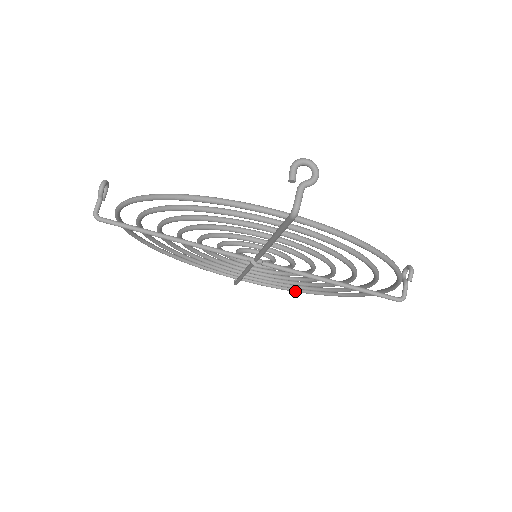
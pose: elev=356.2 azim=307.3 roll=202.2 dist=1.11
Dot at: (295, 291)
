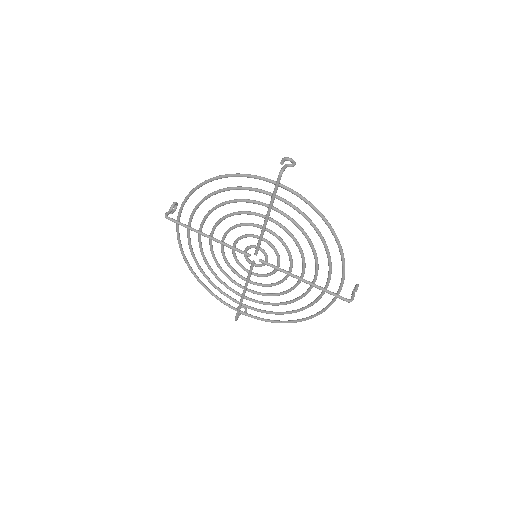
Dot at: (279, 322)
